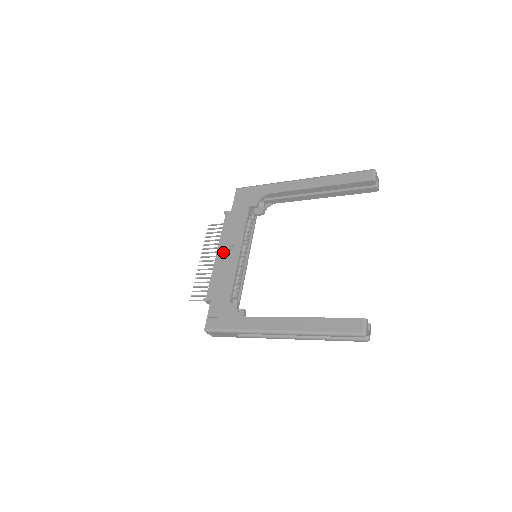
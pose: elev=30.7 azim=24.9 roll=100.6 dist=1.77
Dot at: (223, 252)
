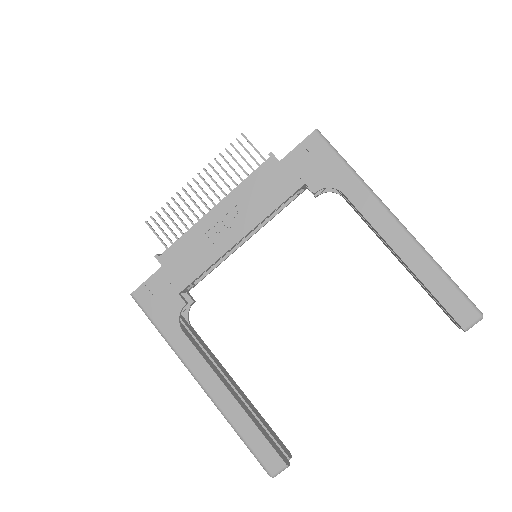
Dot at: (222, 216)
